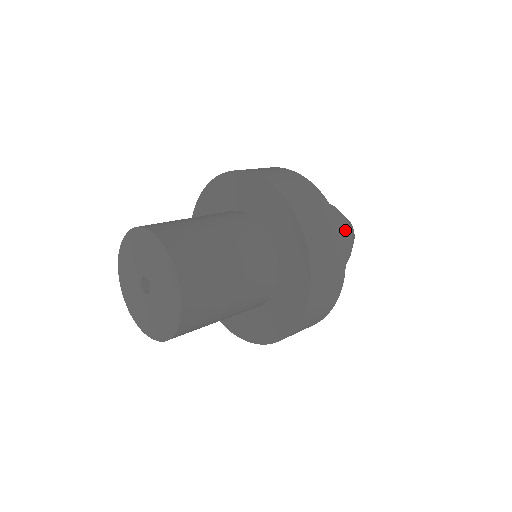
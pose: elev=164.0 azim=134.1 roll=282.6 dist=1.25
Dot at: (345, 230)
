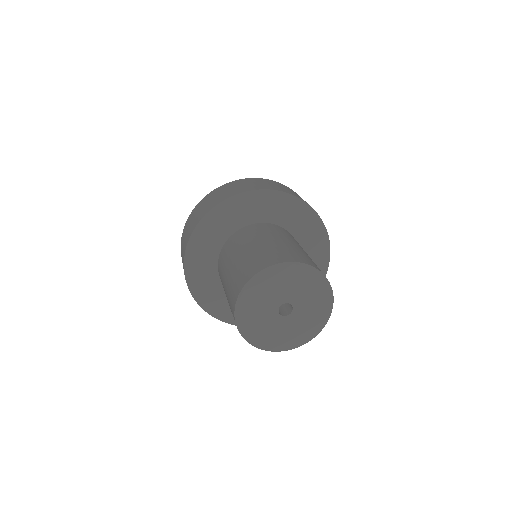
Dot at: occluded
